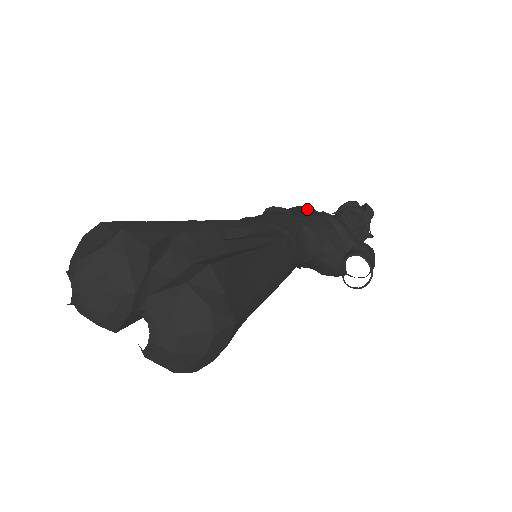
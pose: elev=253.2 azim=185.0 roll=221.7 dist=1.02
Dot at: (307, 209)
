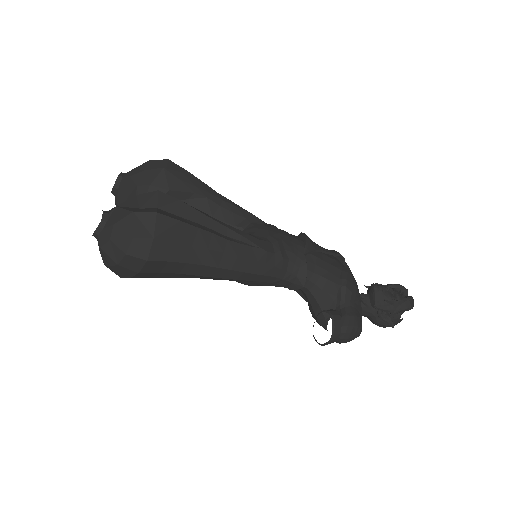
Dot at: (340, 258)
